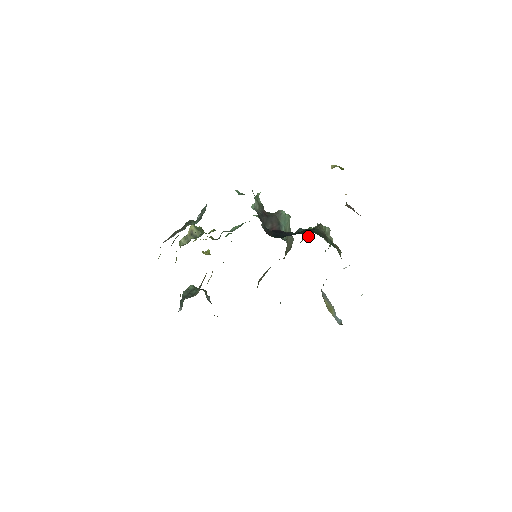
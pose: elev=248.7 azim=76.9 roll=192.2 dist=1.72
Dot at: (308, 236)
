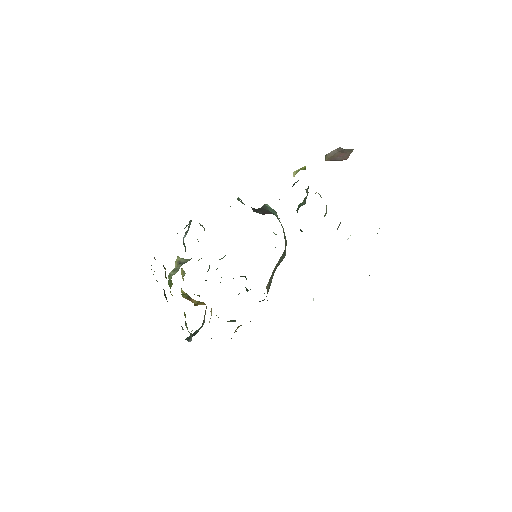
Dot at: (302, 205)
